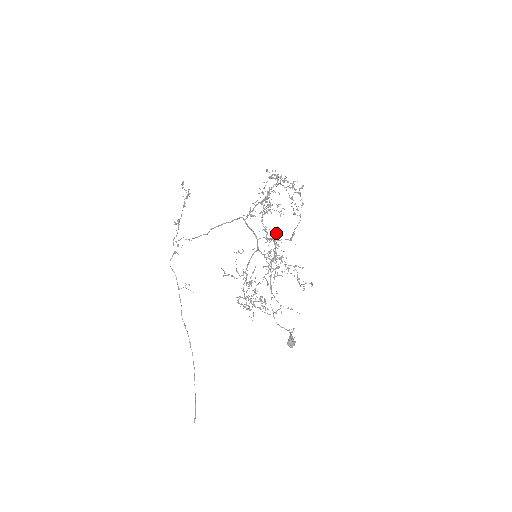
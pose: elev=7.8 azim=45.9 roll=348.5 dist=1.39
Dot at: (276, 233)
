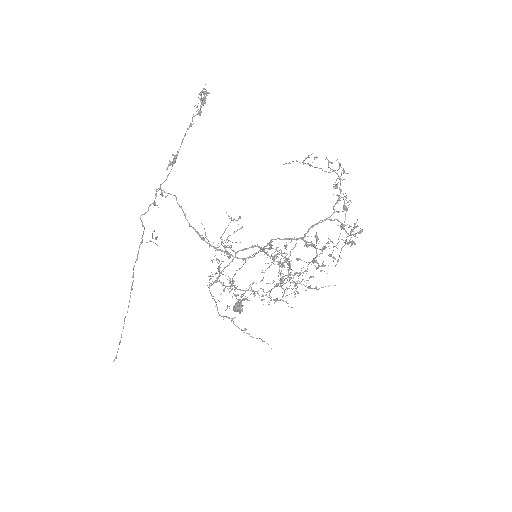
Dot at: (298, 273)
